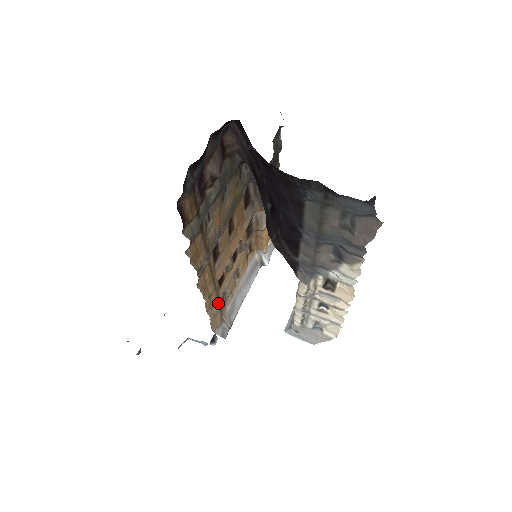
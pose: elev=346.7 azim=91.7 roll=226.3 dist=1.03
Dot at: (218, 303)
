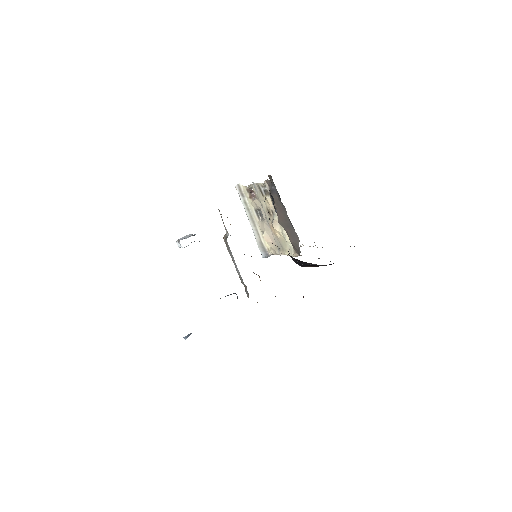
Dot at: occluded
